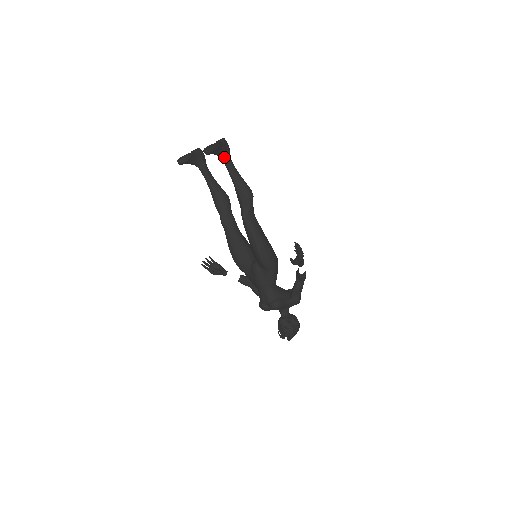
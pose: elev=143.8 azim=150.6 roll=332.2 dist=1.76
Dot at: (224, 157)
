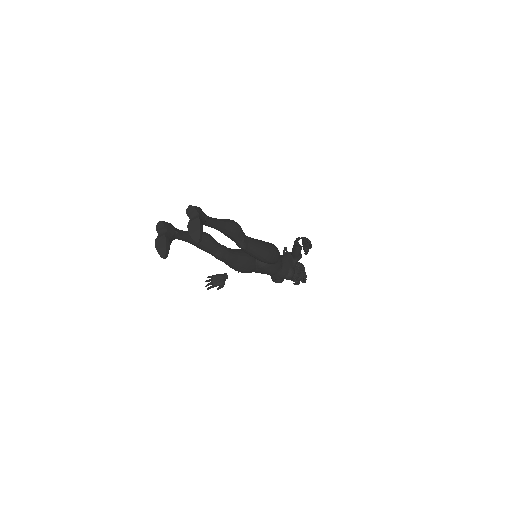
Dot at: (205, 223)
